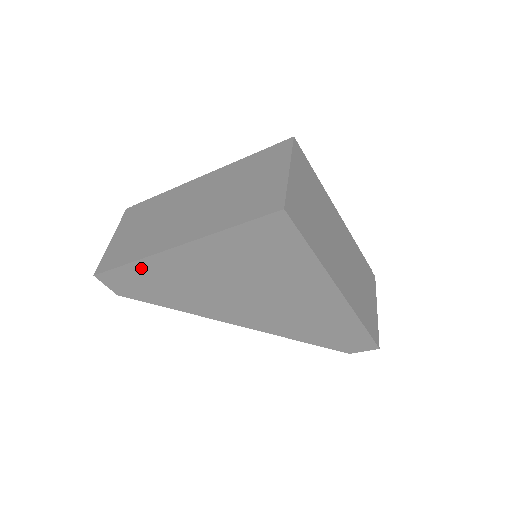
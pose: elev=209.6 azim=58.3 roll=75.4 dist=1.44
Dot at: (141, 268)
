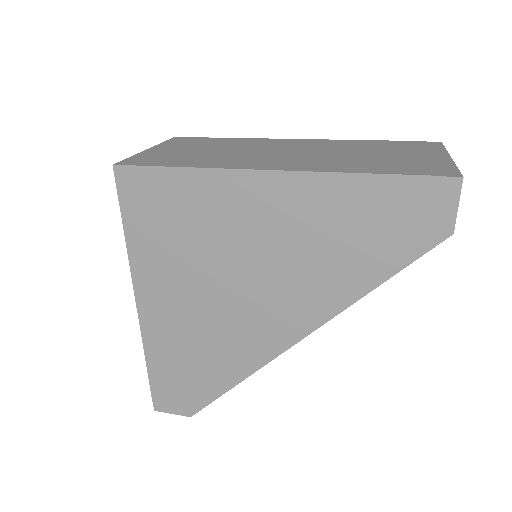
Dot at: (157, 361)
